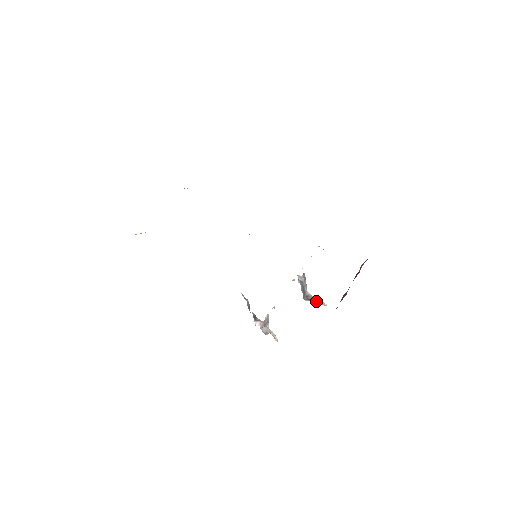
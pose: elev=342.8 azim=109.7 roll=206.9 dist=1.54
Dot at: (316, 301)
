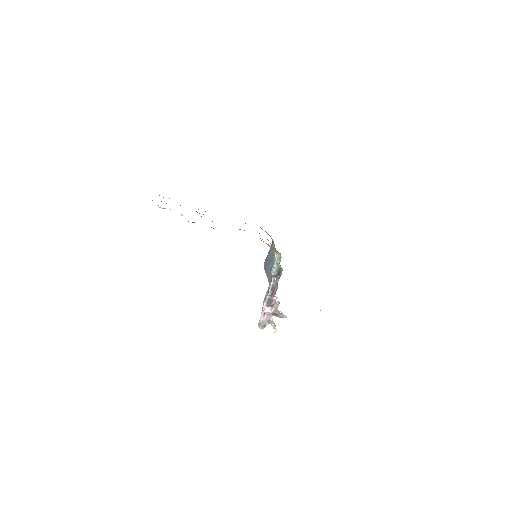
Dot at: (278, 314)
